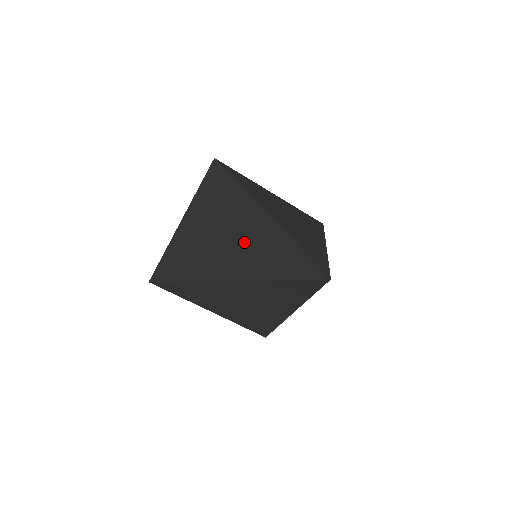
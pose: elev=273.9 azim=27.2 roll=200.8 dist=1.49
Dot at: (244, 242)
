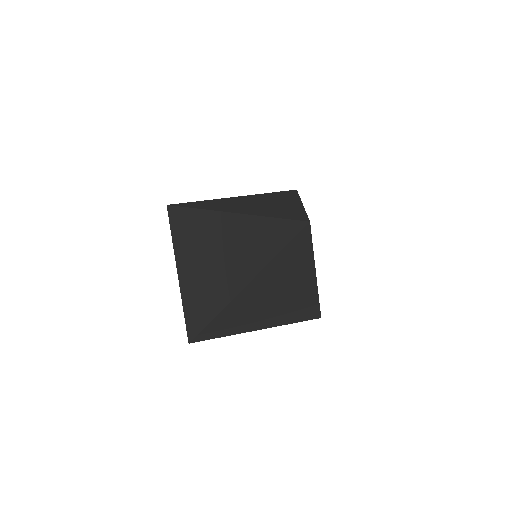
Dot at: (266, 206)
